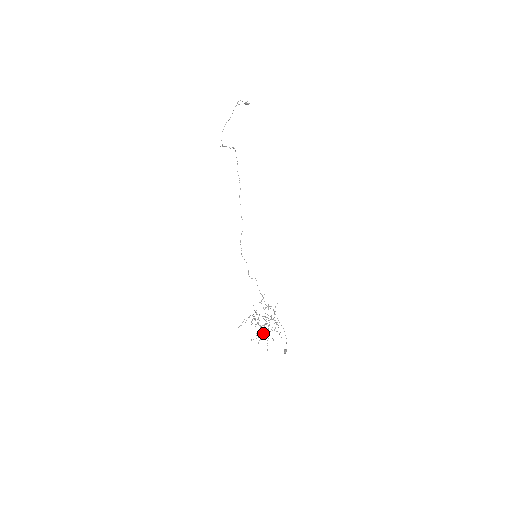
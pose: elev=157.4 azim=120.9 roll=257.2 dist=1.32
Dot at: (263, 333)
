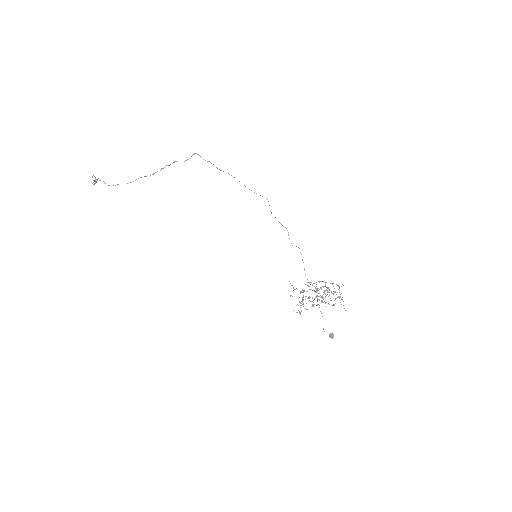
Dot at: (325, 306)
